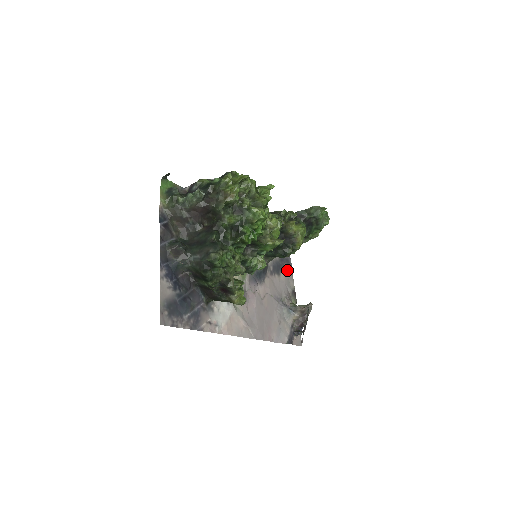
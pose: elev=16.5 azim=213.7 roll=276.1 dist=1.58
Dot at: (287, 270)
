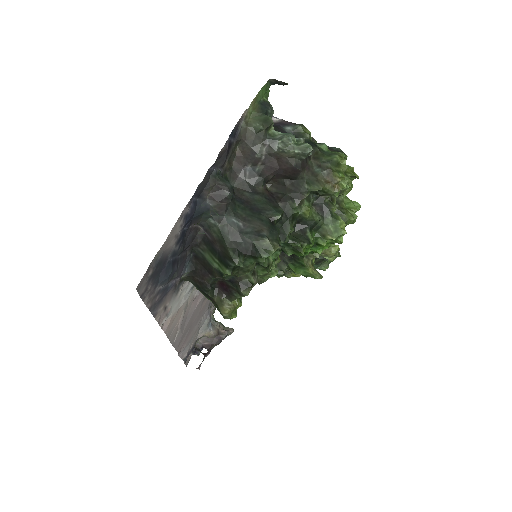
Dot at: occluded
